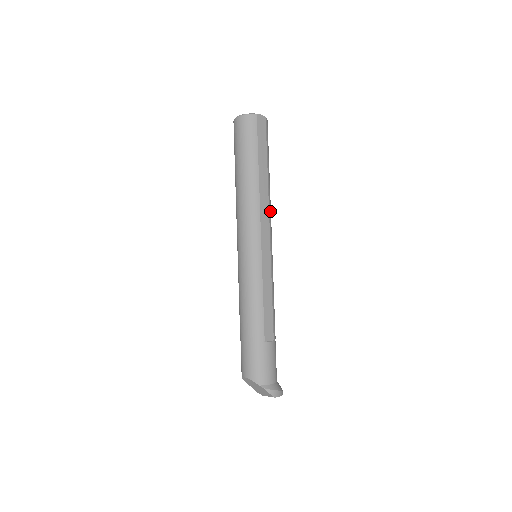
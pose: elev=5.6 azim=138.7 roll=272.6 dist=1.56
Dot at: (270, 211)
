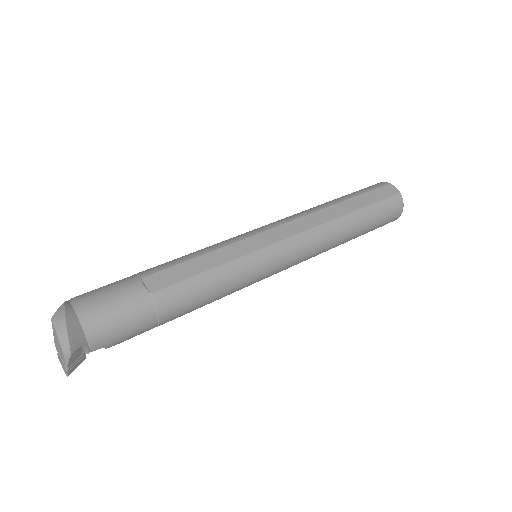
Dot at: (316, 233)
